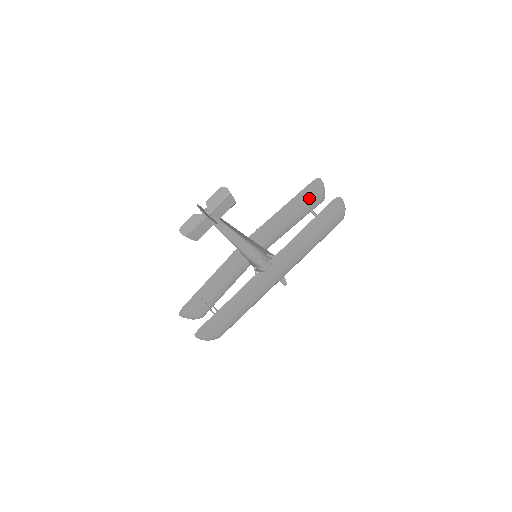
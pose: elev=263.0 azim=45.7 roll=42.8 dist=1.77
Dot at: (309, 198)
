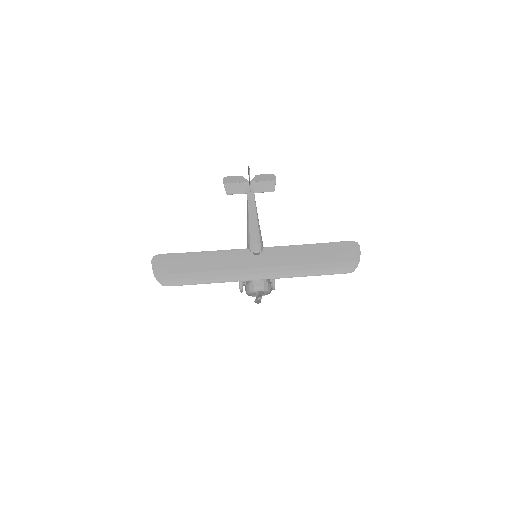
Dot at: occluded
